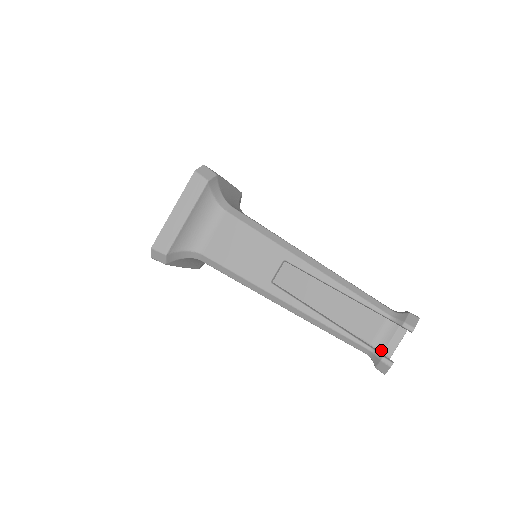
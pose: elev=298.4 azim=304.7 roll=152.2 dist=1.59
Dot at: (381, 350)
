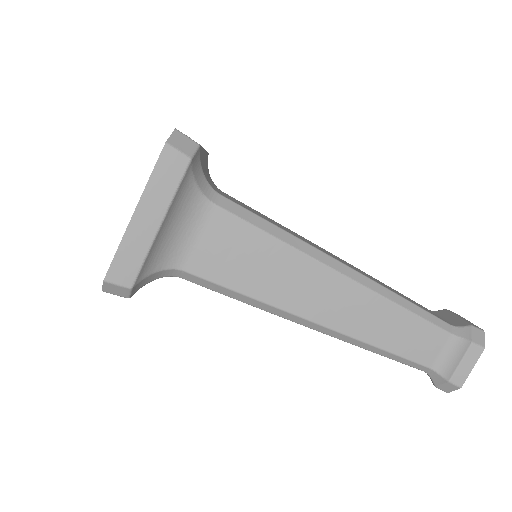
Dot at: occluded
